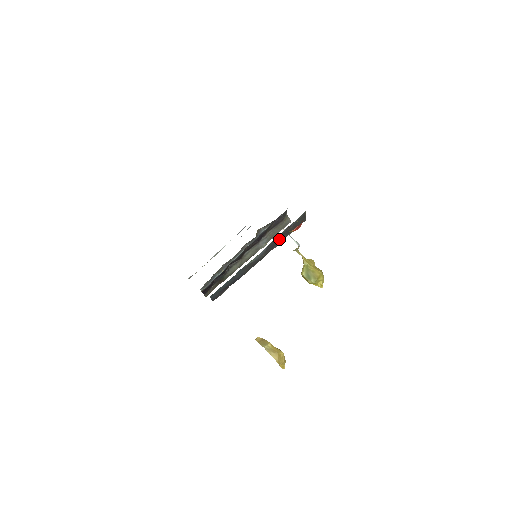
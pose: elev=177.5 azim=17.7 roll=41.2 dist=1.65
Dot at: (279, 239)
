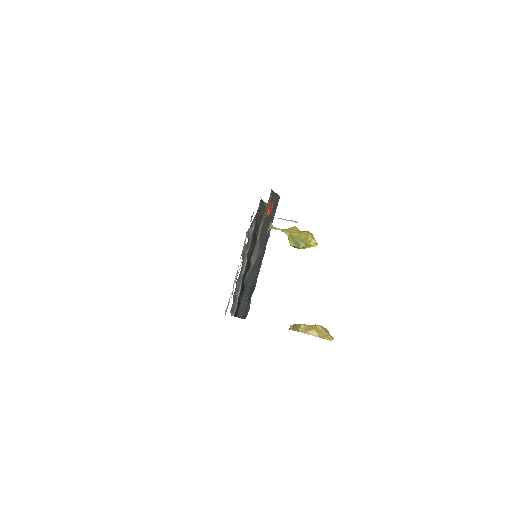
Dot at: (266, 228)
